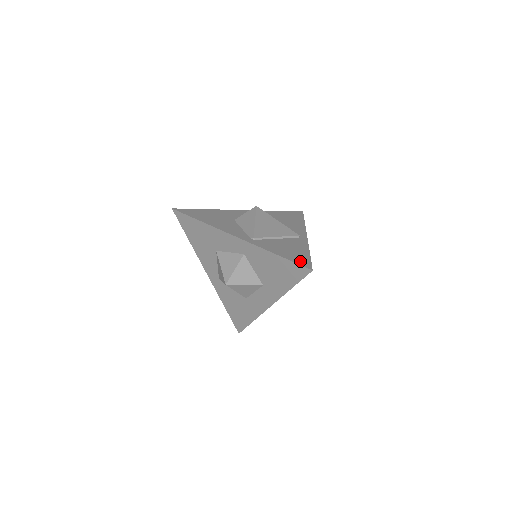
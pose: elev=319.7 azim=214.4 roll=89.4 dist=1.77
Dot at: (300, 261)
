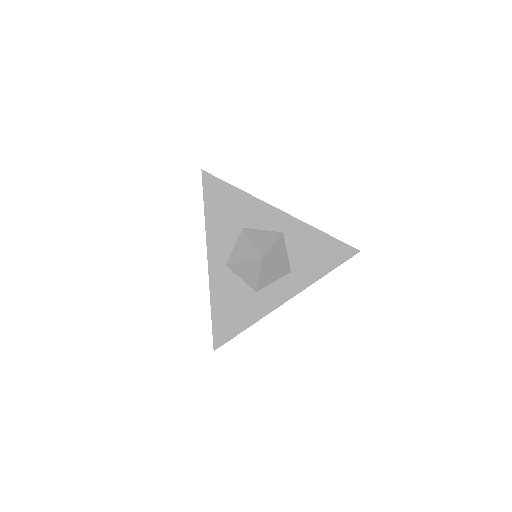
Dot at: occluded
